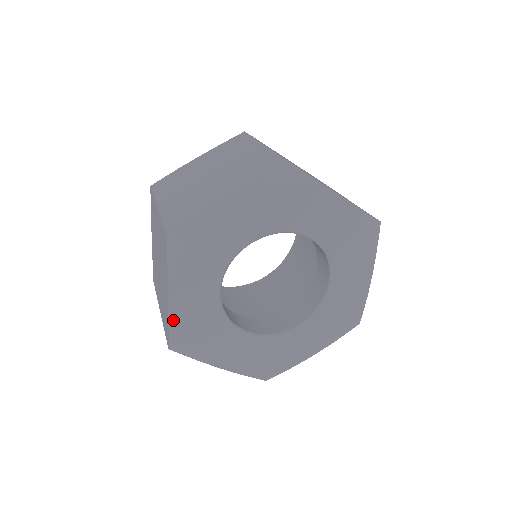
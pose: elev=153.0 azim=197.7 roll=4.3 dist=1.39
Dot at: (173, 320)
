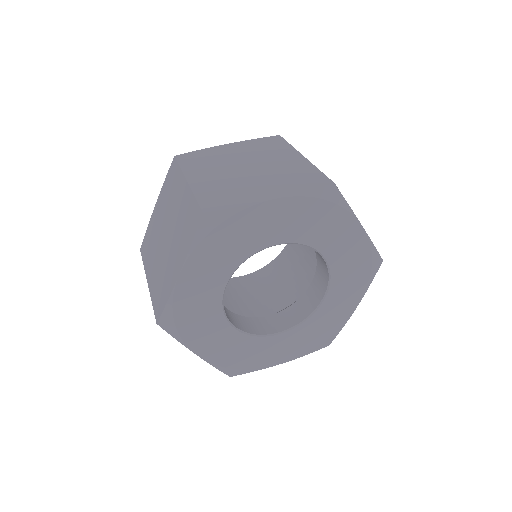
Dot at: (174, 297)
